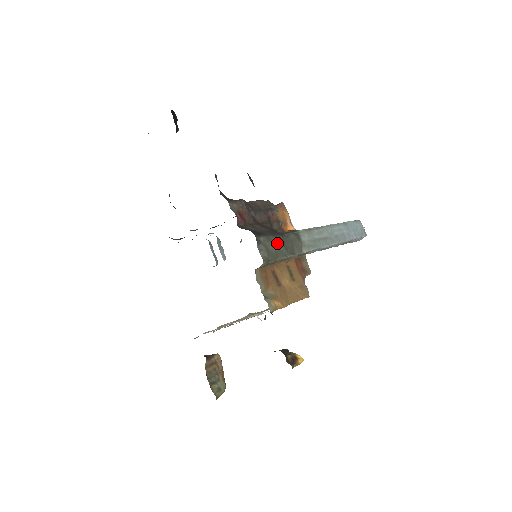
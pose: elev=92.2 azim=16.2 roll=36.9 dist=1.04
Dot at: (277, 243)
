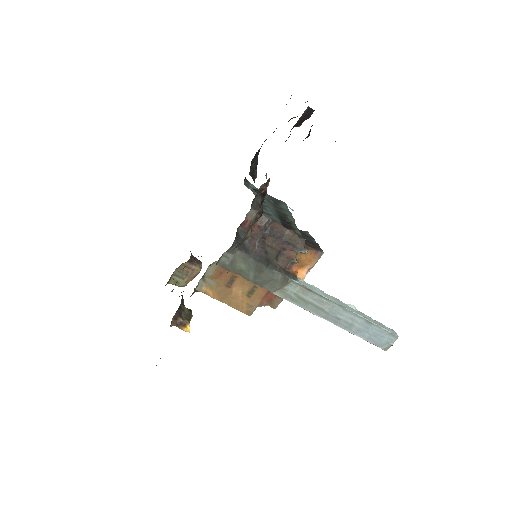
Dot at: (252, 267)
